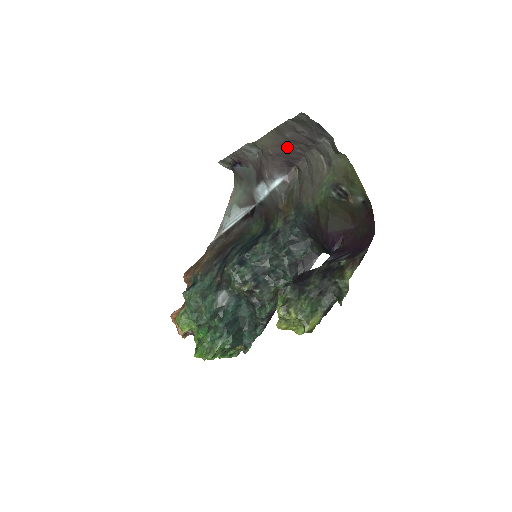
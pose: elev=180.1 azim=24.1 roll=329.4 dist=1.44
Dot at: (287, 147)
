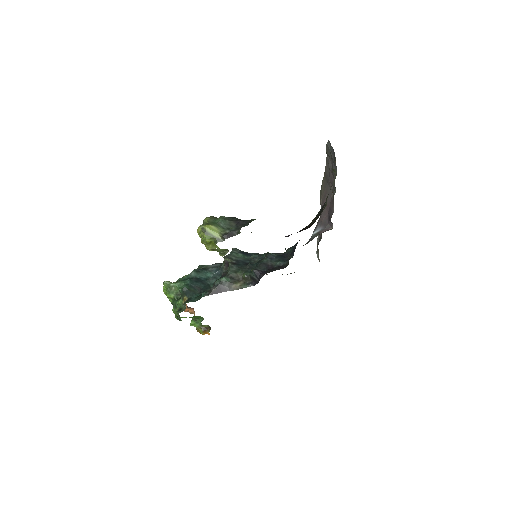
Dot at: occluded
